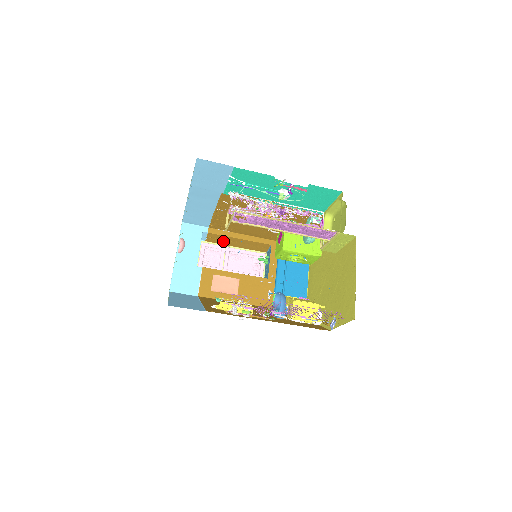
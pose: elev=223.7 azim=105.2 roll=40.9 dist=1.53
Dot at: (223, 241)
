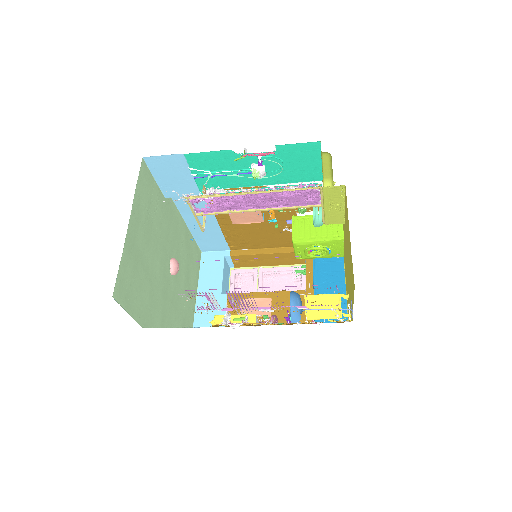
Dot at: (252, 262)
